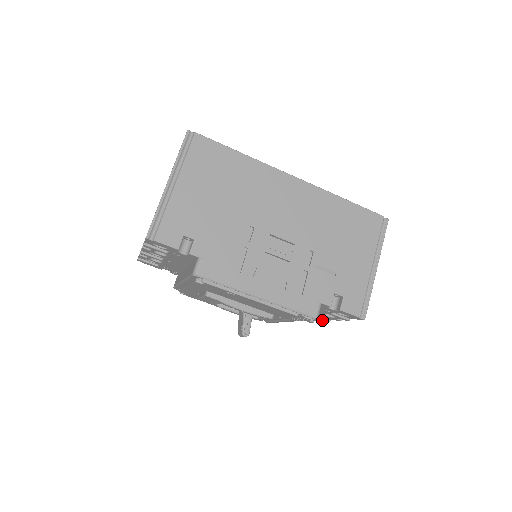
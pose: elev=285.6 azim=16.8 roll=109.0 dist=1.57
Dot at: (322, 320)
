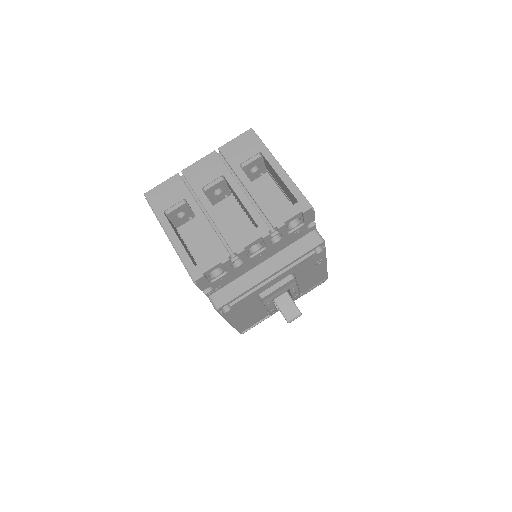
Dot at: occluded
